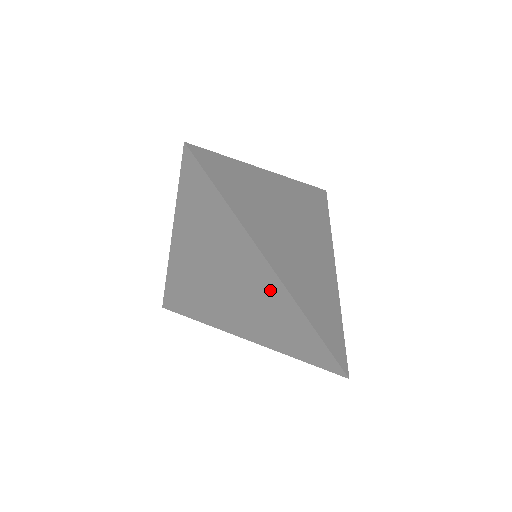
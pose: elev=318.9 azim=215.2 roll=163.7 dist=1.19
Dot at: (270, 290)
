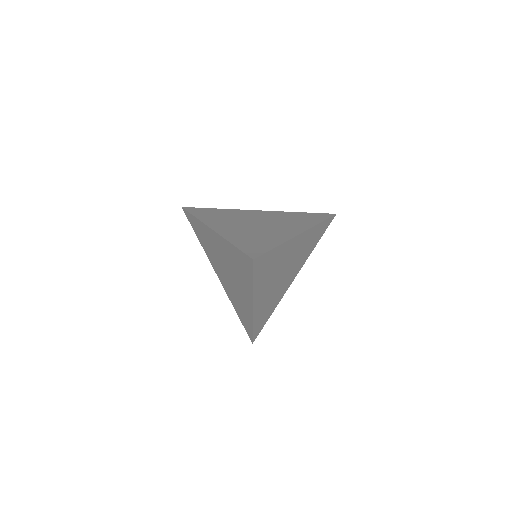
Dot at: (245, 305)
